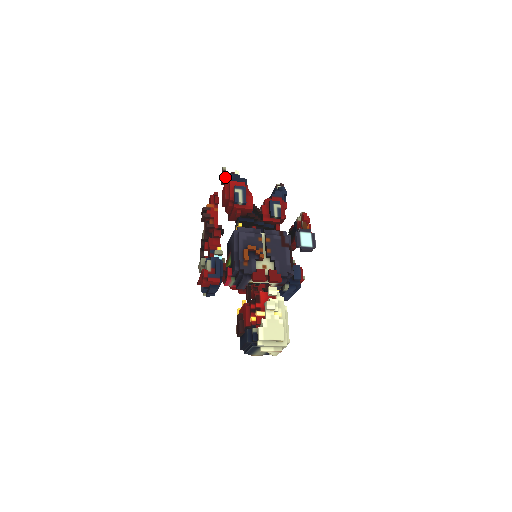
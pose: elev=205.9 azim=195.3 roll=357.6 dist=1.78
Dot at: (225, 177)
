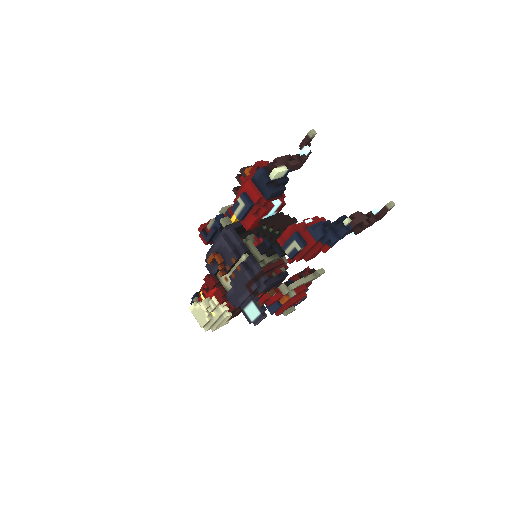
Dot at: (279, 157)
